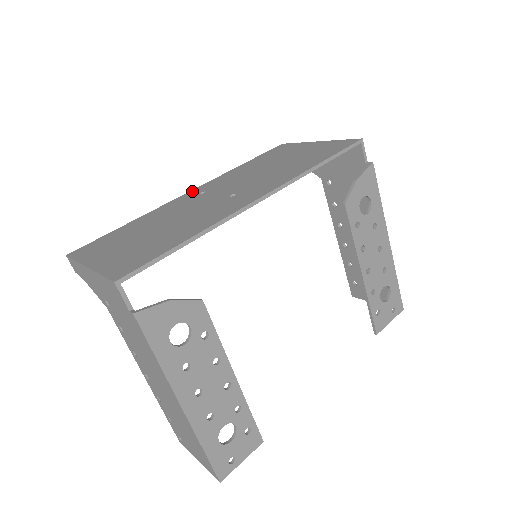
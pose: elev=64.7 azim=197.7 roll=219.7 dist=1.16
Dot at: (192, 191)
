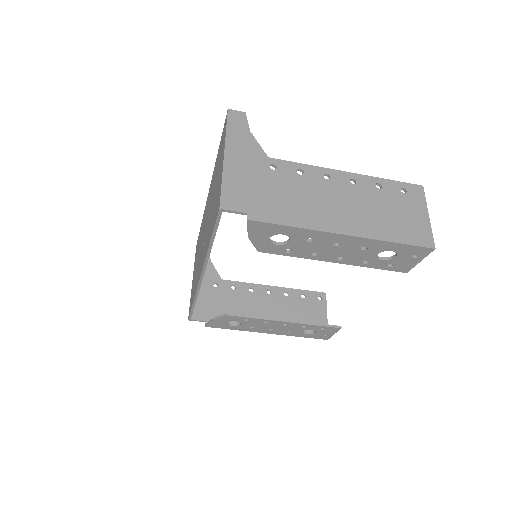
Dot at: (208, 194)
